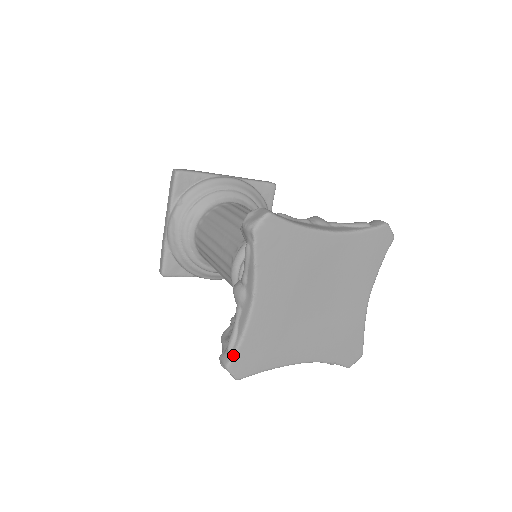
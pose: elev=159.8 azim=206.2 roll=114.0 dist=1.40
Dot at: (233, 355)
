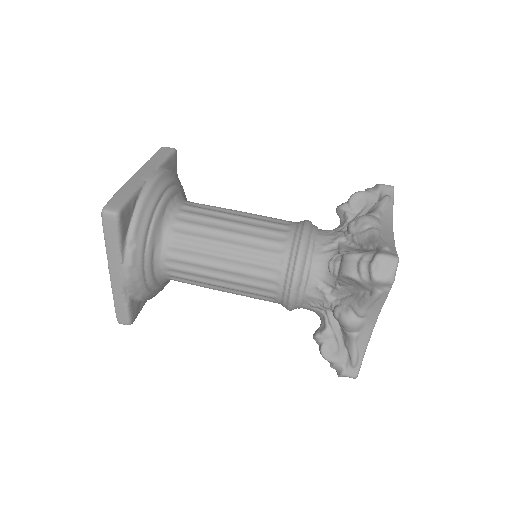
Dot at: (360, 367)
